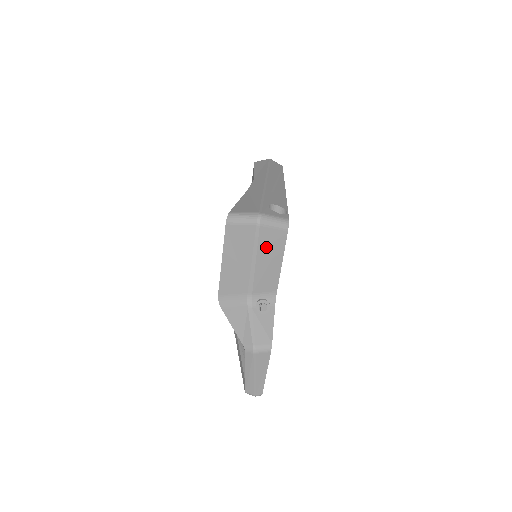
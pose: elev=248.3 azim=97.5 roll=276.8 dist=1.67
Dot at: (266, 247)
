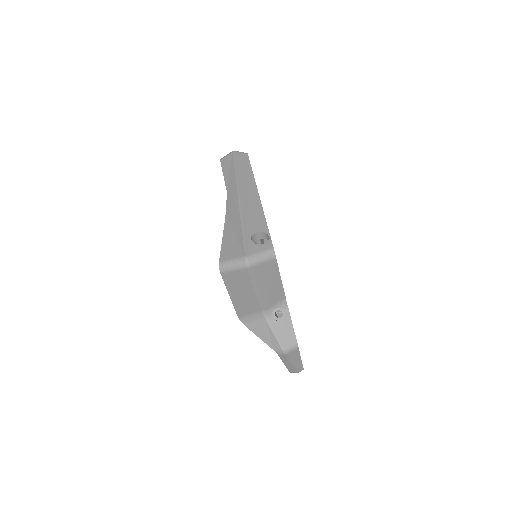
Dot at: (262, 277)
